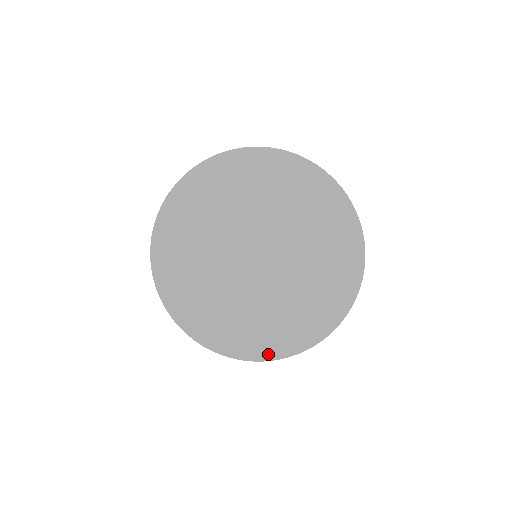
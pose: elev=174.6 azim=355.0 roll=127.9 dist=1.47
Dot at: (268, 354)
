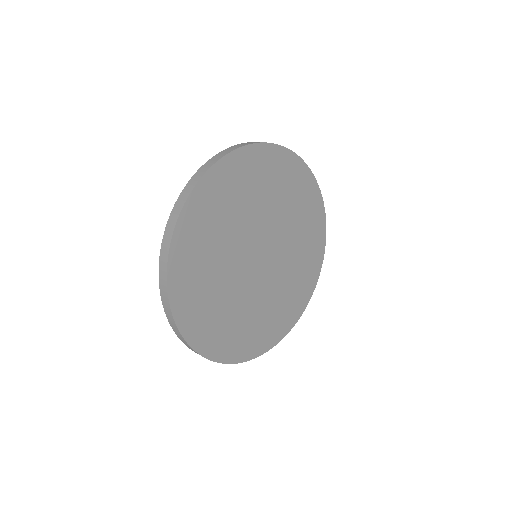
Dot at: (278, 337)
